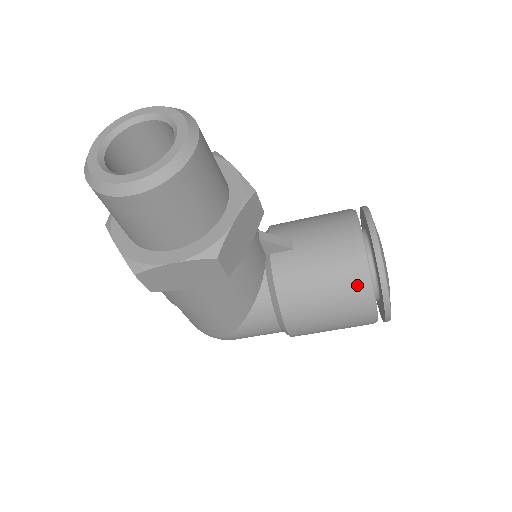
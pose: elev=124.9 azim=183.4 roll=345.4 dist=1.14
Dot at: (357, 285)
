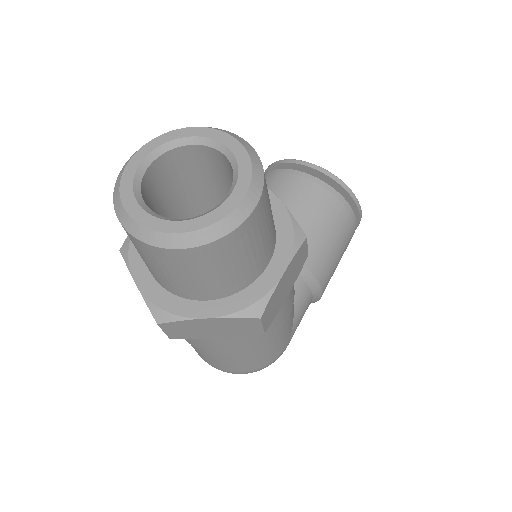
Dot at: (340, 209)
